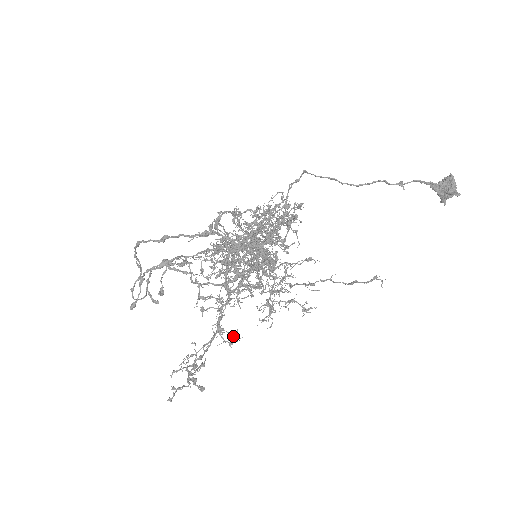
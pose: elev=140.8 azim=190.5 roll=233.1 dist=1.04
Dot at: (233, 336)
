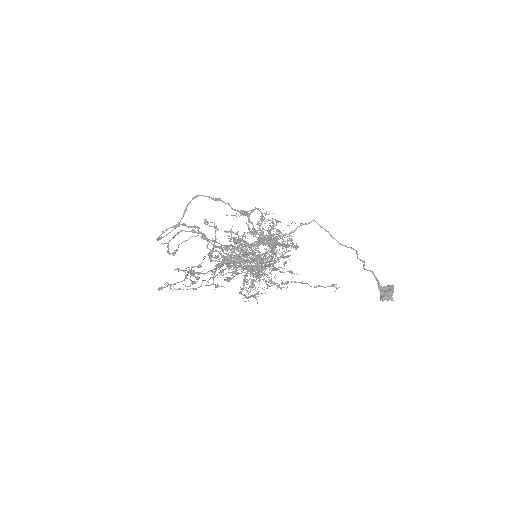
Dot at: (233, 263)
